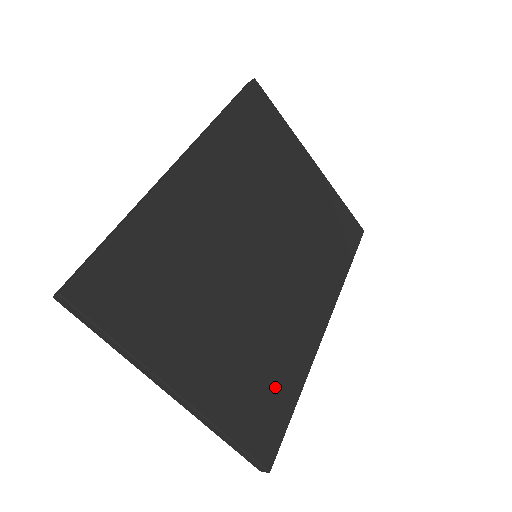
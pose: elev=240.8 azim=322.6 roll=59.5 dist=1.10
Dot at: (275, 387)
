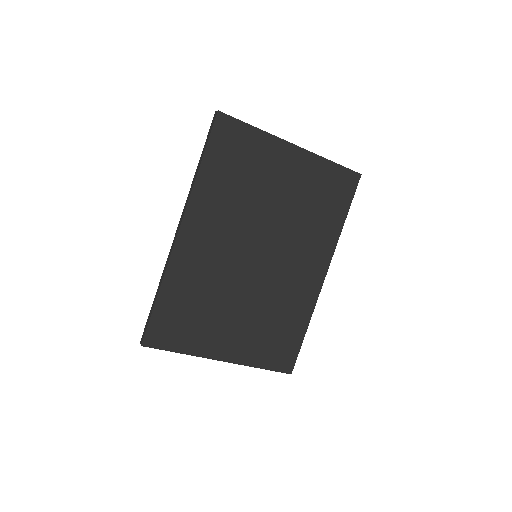
Dot at: (287, 331)
